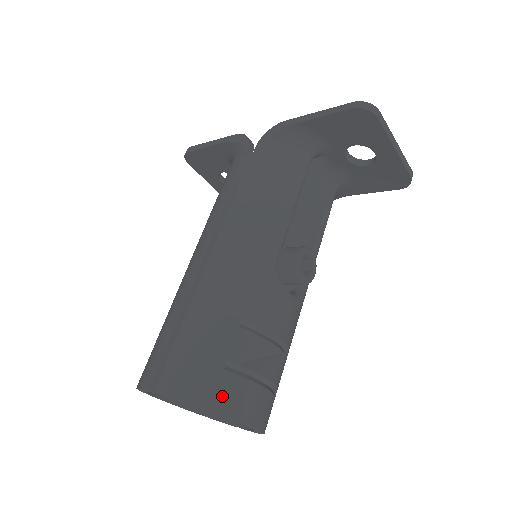
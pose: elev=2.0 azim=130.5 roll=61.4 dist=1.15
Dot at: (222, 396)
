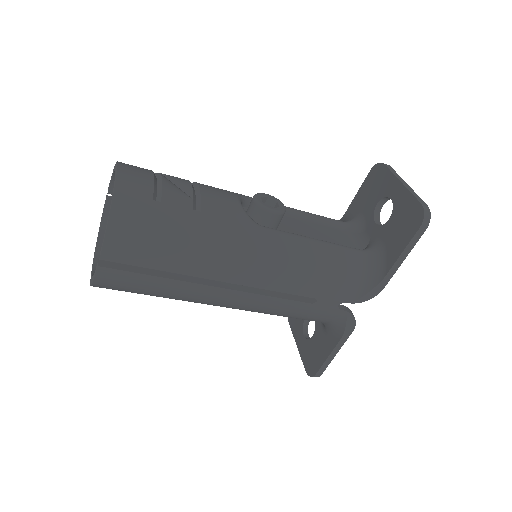
Dot at: occluded
